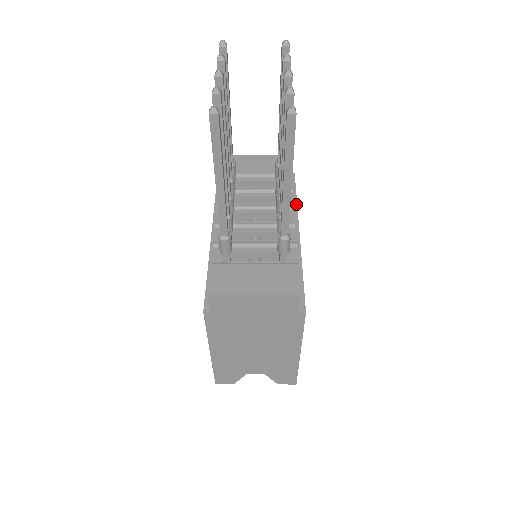
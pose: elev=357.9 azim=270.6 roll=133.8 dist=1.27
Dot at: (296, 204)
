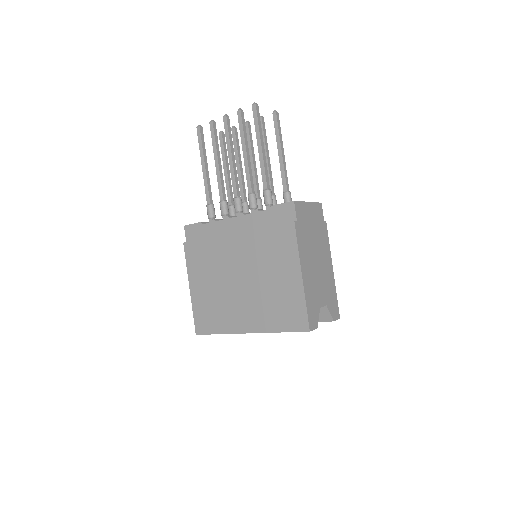
Dot at: occluded
